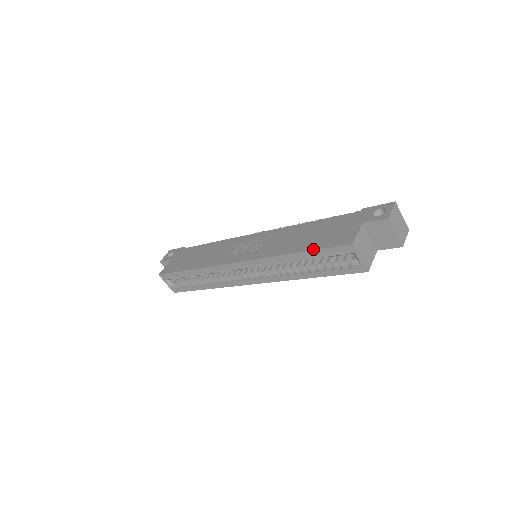
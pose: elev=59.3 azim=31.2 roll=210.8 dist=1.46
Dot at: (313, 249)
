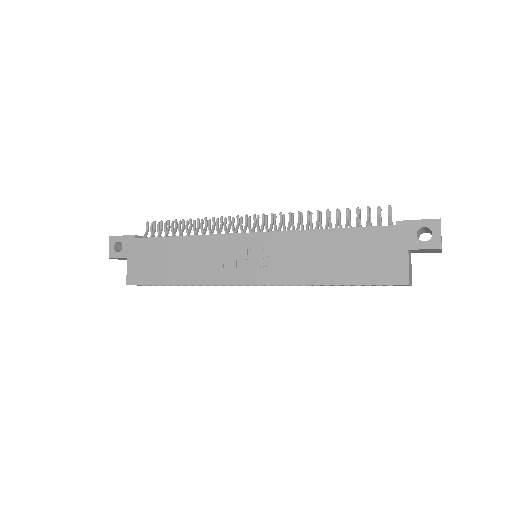
Dot at: (357, 284)
